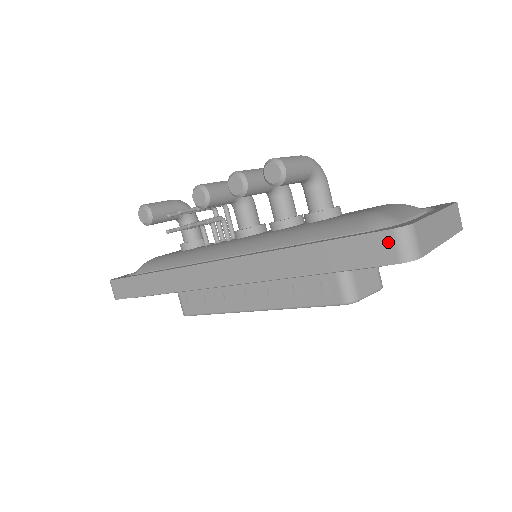
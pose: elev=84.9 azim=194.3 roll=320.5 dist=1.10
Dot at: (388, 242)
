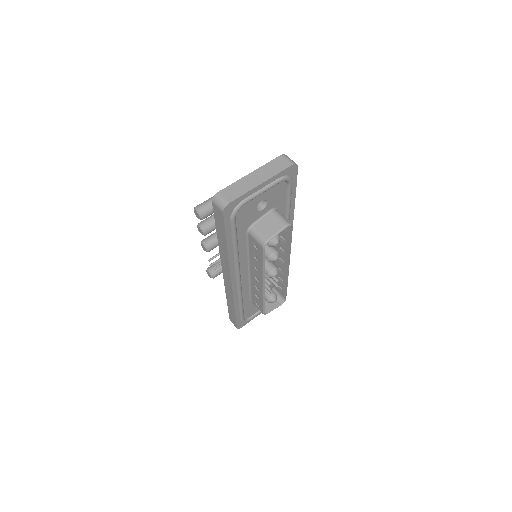
Dot at: (216, 208)
